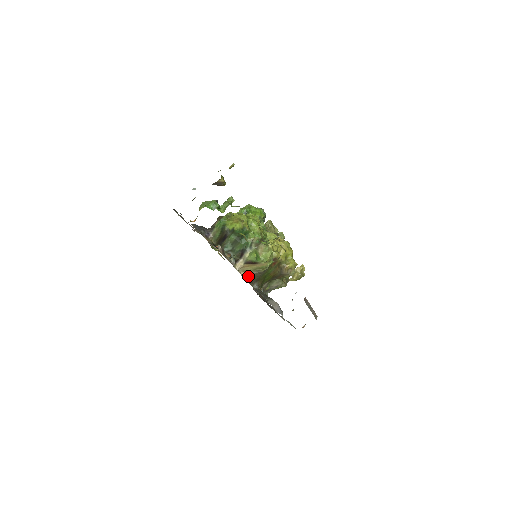
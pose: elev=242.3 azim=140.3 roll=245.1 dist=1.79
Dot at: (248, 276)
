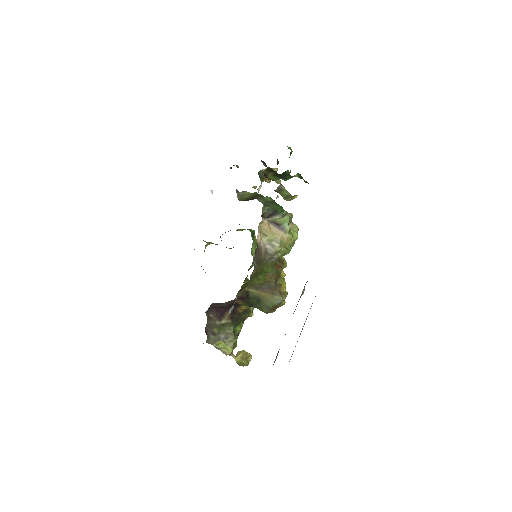
Dot at: (258, 244)
